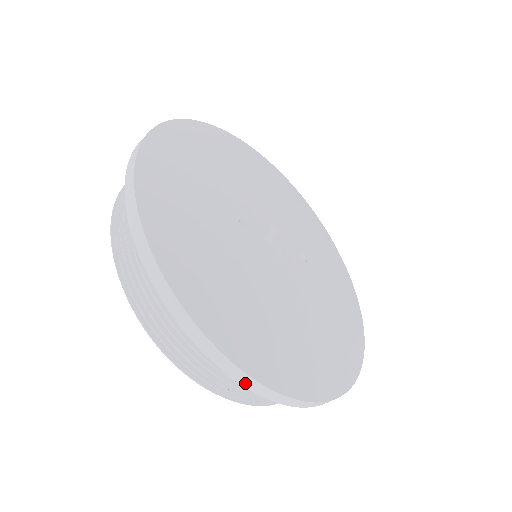
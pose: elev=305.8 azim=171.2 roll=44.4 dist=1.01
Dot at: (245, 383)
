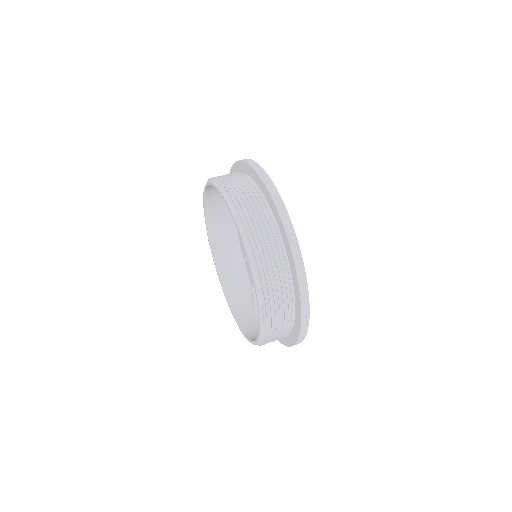
Dot at: (300, 279)
